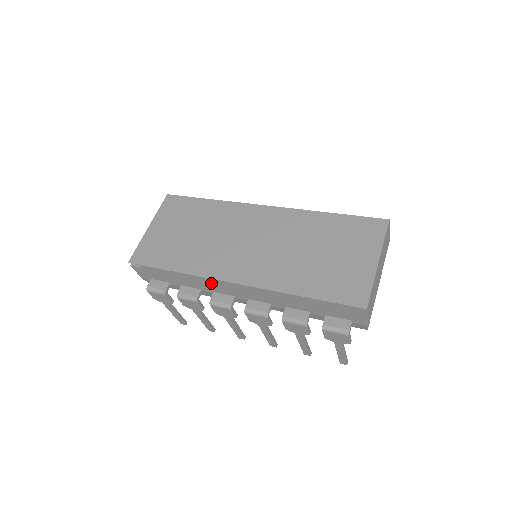
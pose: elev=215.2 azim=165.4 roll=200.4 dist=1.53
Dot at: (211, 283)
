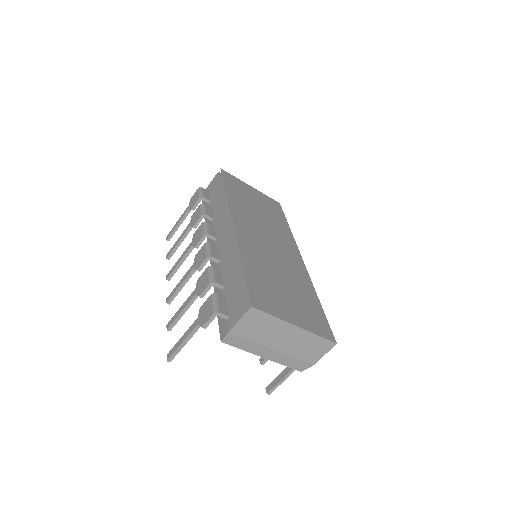
Dot at: (225, 215)
